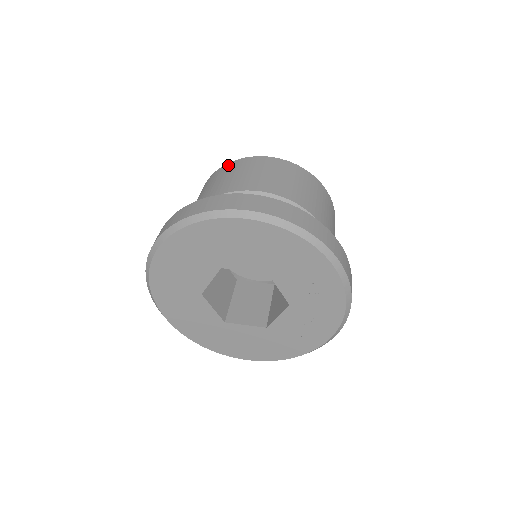
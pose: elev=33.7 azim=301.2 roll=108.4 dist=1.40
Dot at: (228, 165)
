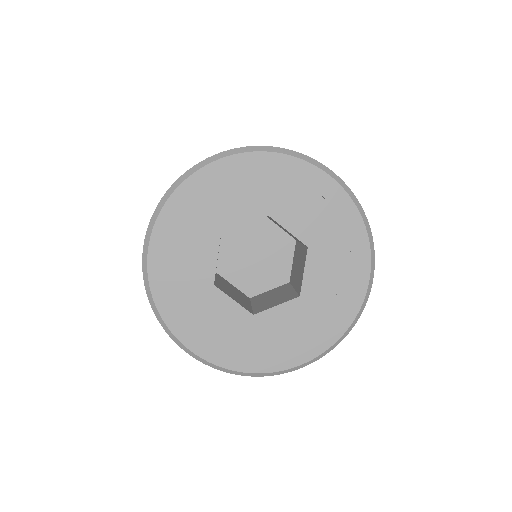
Dot at: occluded
